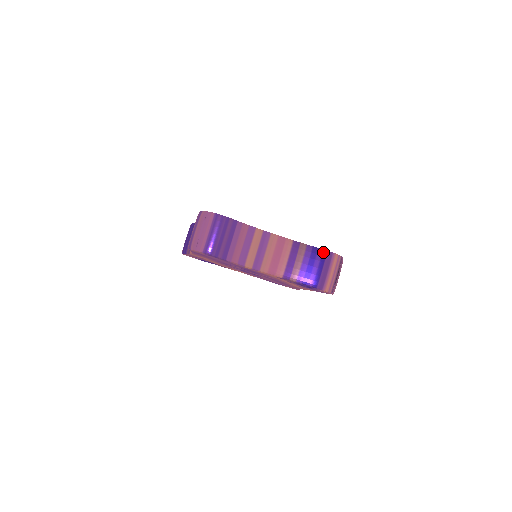
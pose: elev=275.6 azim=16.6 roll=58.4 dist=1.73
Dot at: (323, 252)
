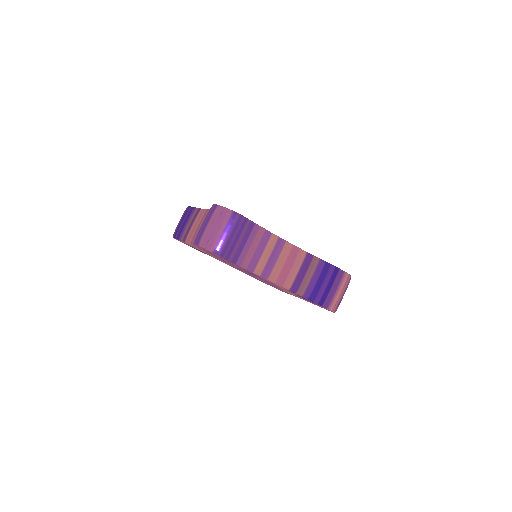
Dot at: (335, 269)
